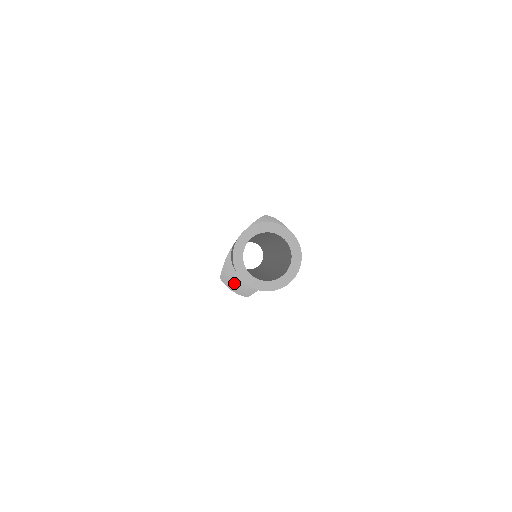
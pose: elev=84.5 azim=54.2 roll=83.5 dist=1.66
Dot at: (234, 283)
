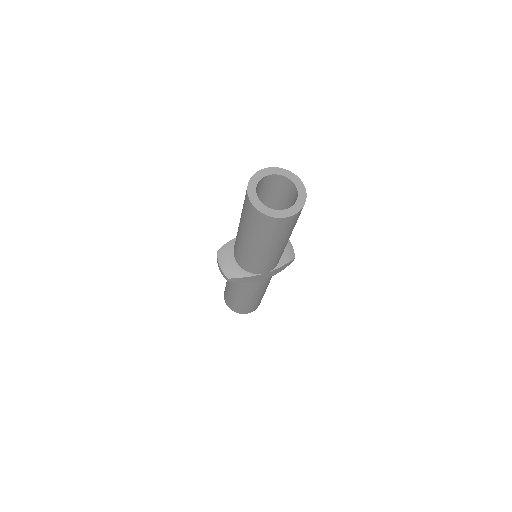
Dot at: (226, 260)
